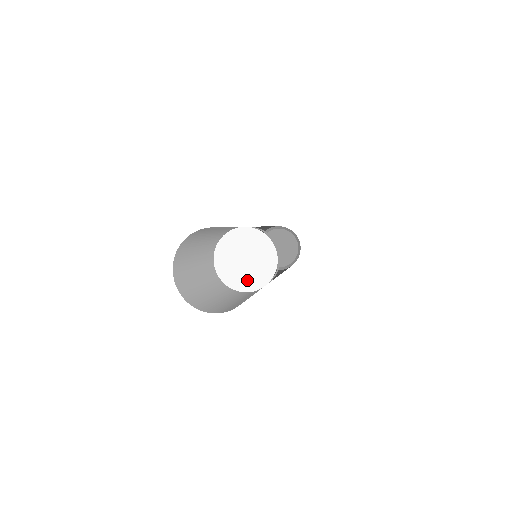
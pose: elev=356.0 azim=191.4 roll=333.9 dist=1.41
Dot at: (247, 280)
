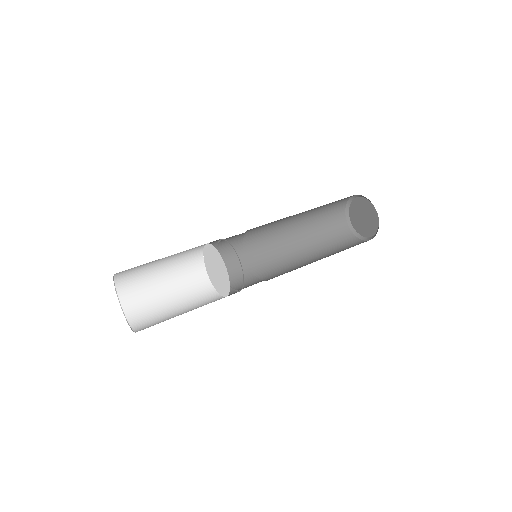
Dot at: (223, 287)
